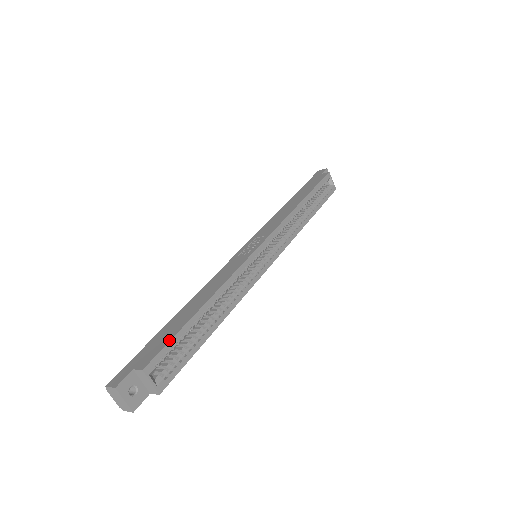
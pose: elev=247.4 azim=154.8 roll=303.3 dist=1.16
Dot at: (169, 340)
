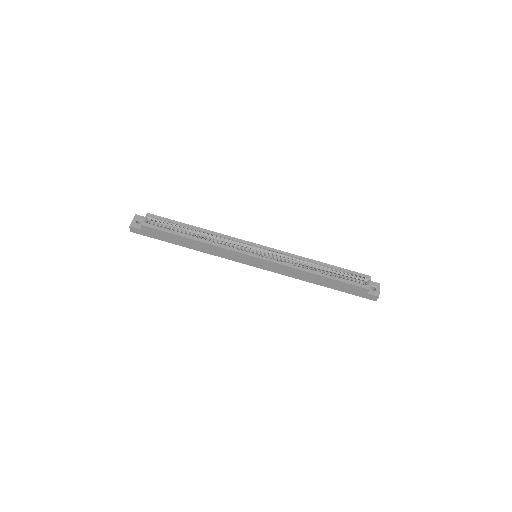
Dot at: (168, 219)
